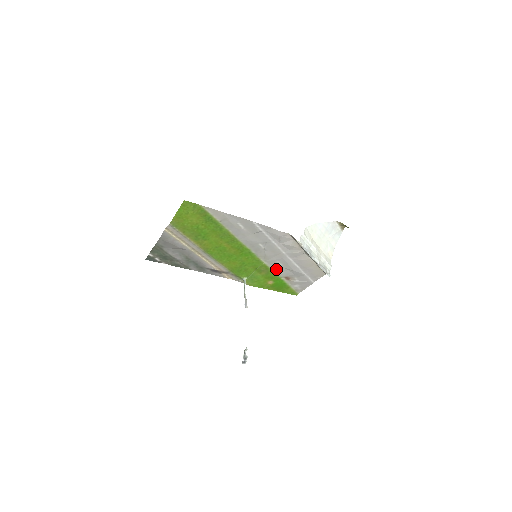
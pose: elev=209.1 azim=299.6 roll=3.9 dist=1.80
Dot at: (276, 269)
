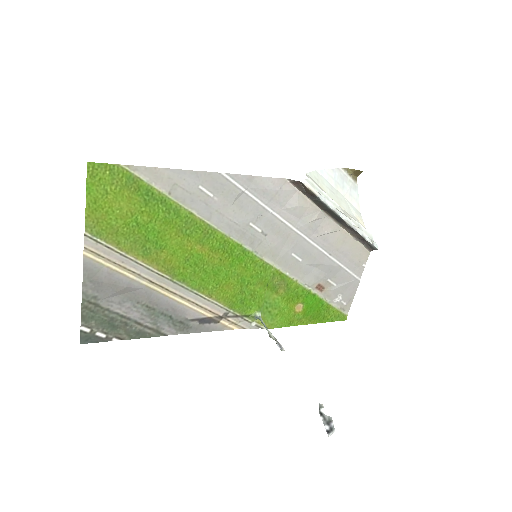
Dot at: (296, 274)
